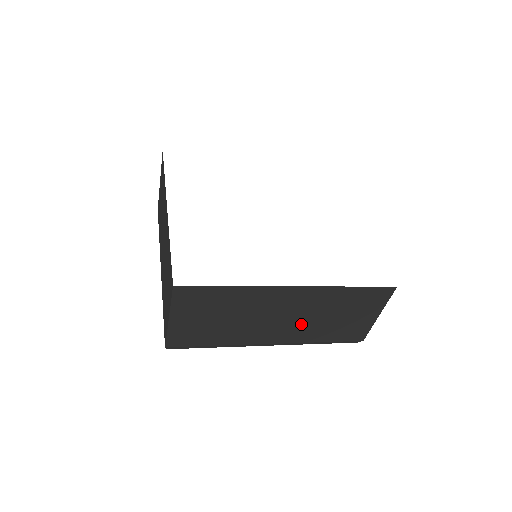
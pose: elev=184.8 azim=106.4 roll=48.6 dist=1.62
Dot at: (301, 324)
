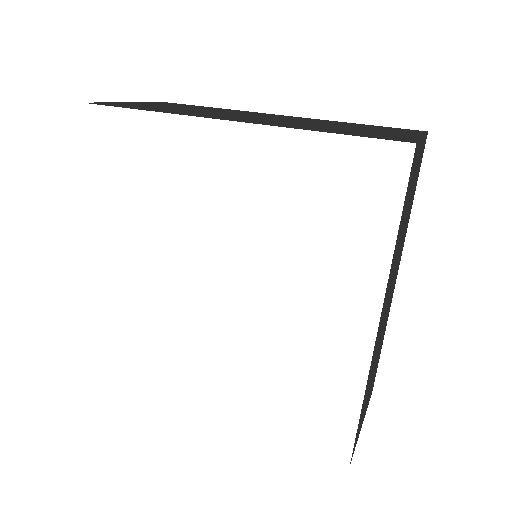
Dot at: occluded
